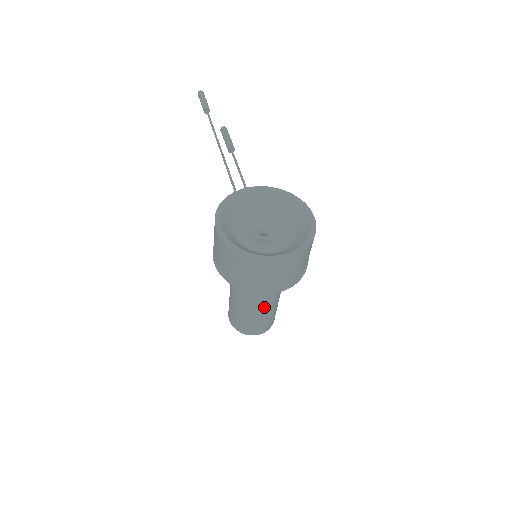
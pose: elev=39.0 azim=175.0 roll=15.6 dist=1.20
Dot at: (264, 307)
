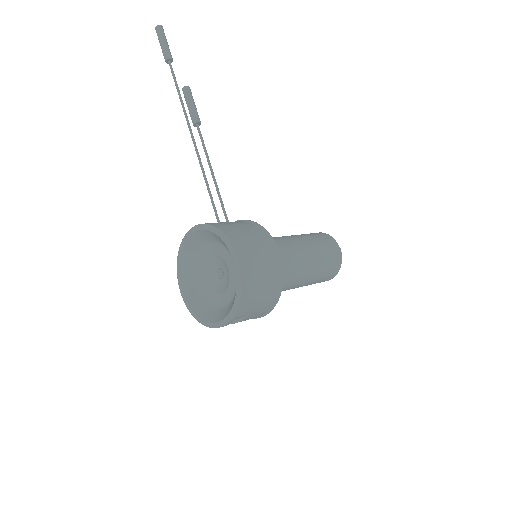
Dot at: (295, 287)
